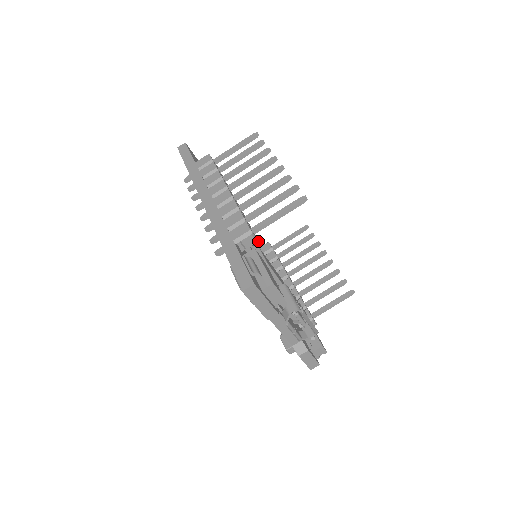
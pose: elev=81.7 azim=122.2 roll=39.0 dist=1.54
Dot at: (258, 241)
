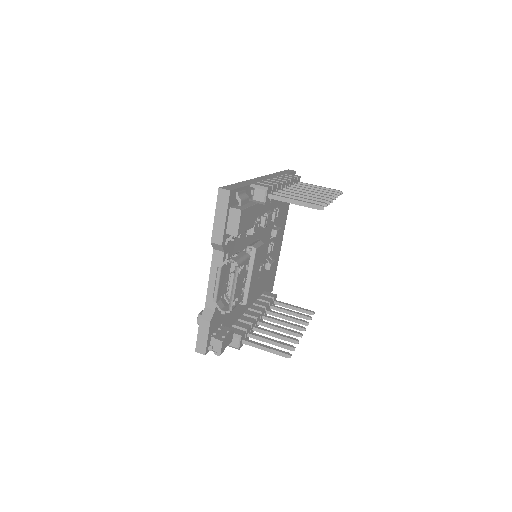
Dot at: (265, 203)
